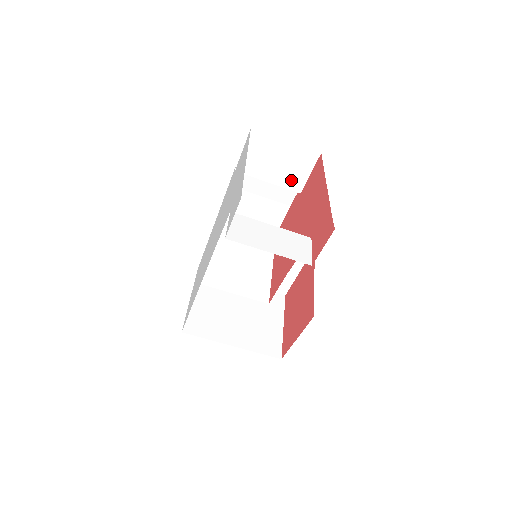
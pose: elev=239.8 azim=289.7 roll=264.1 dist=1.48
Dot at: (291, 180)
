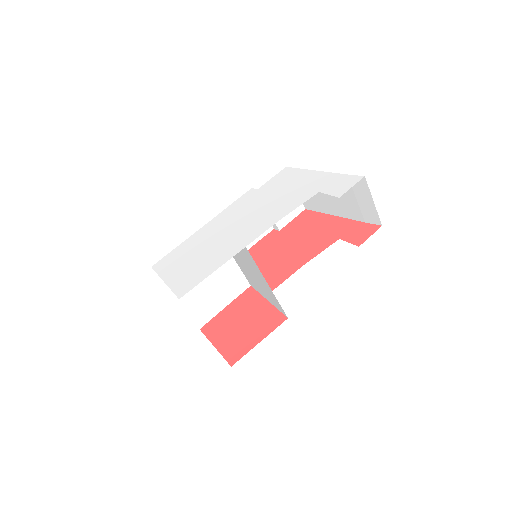
Dot at: occluded
